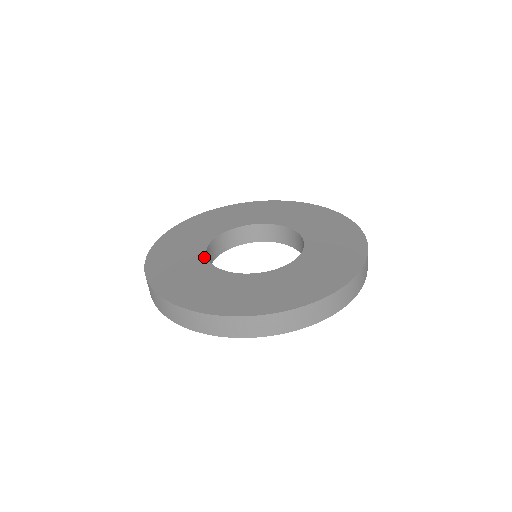
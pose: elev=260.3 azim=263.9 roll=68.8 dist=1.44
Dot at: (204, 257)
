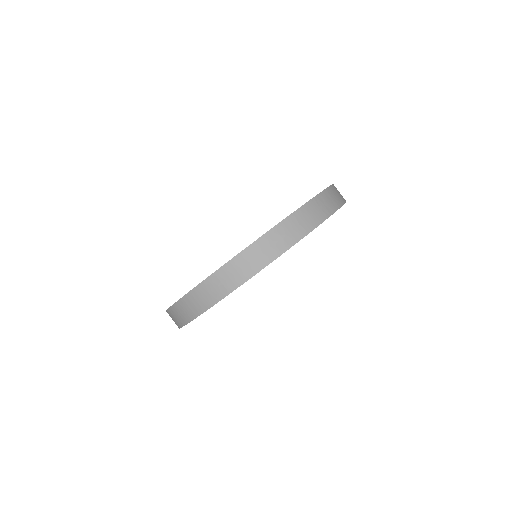
Dot at: occluded
